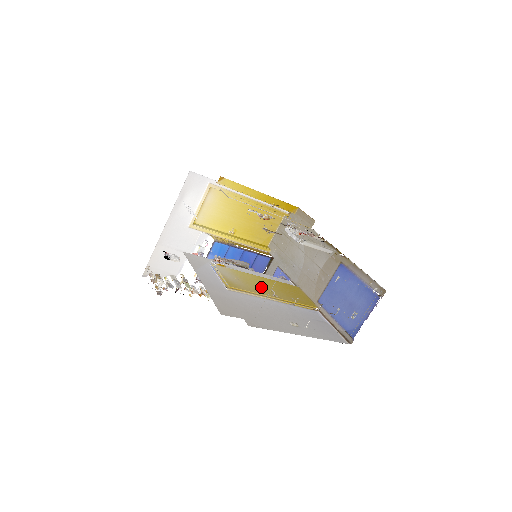
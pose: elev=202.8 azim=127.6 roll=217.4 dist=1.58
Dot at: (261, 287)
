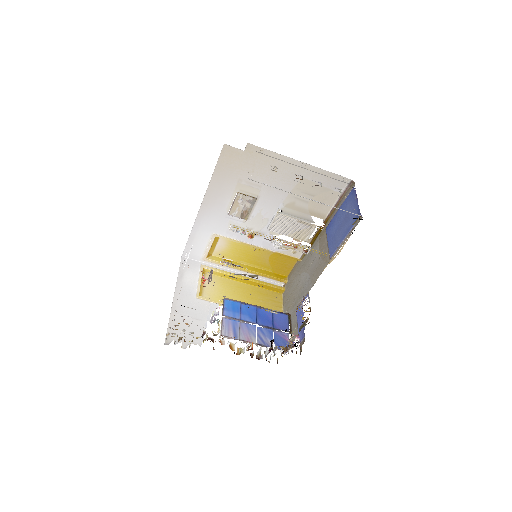
Dot at: occluded
